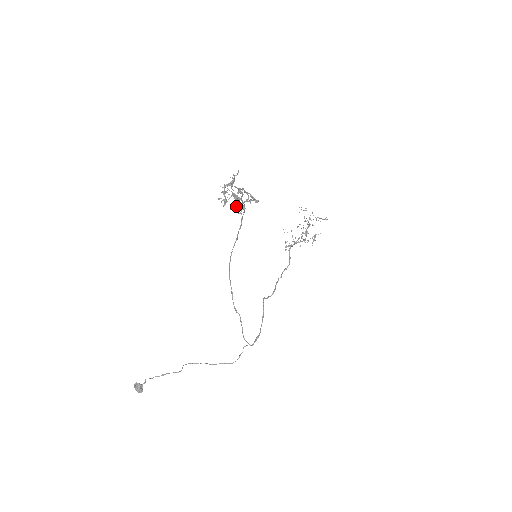
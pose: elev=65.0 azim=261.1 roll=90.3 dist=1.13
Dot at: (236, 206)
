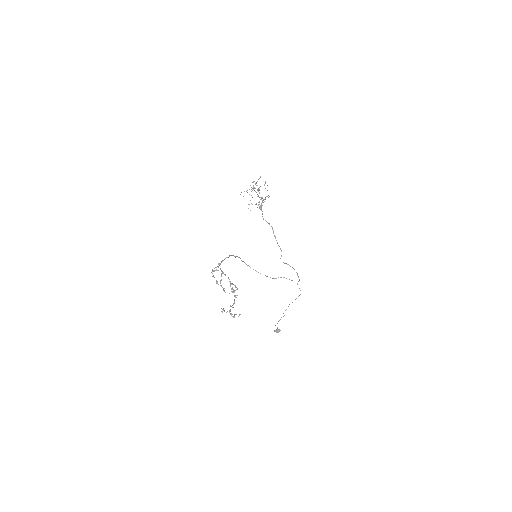
Dot at: (233, 304)
